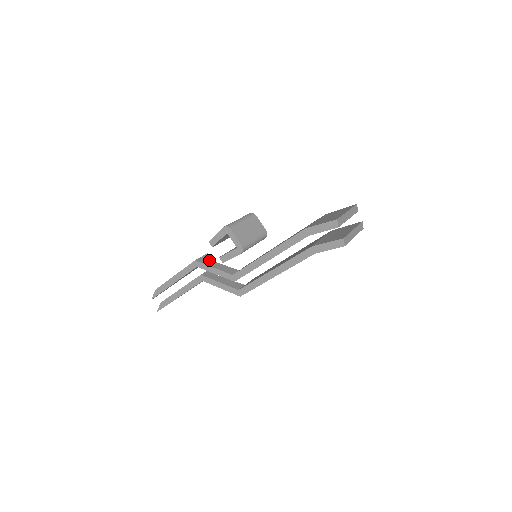
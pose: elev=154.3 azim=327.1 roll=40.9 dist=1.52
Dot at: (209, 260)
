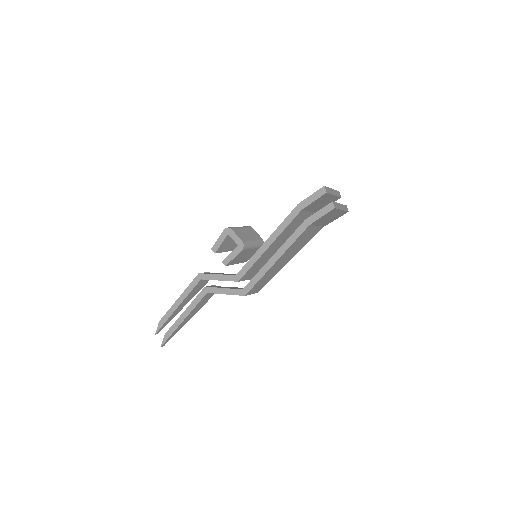
Dot at: occluded
